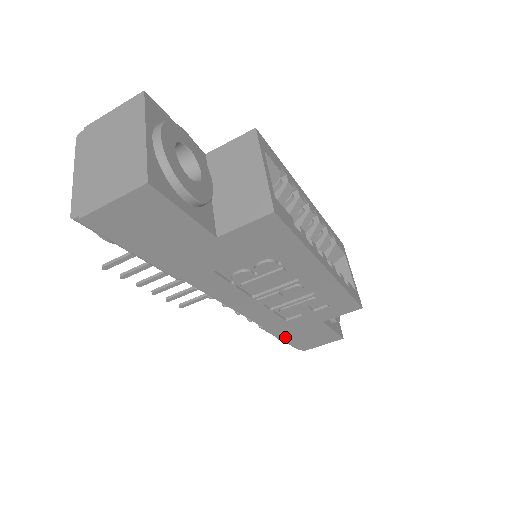
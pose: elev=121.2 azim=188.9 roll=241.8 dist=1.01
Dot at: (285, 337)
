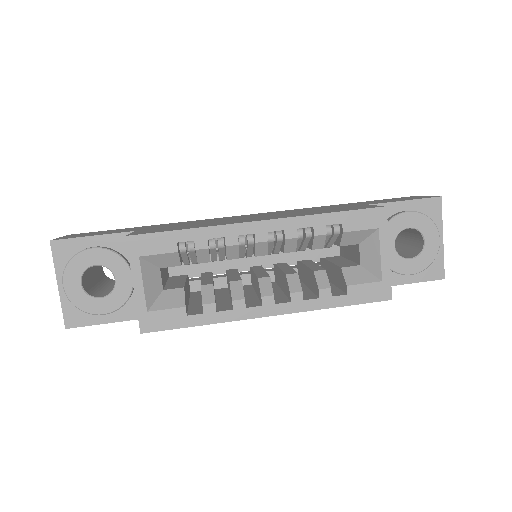
Dot at: occluded
